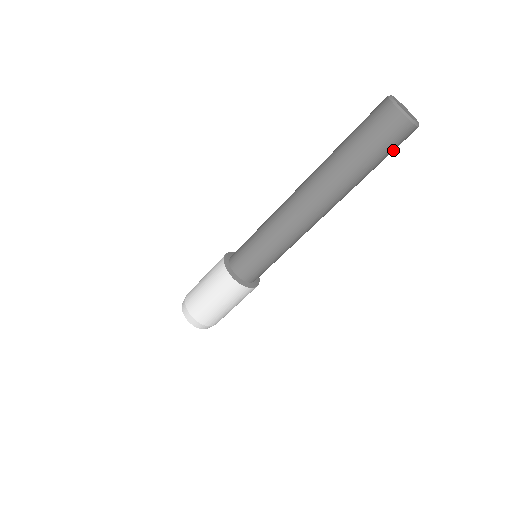
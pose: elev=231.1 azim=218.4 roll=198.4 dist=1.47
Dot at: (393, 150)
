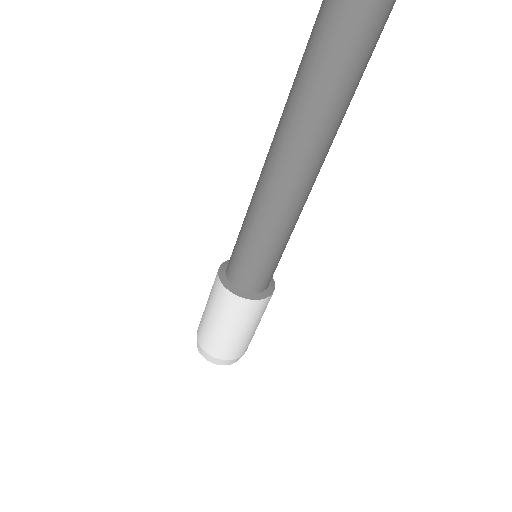
Dot at: (370, 35)
